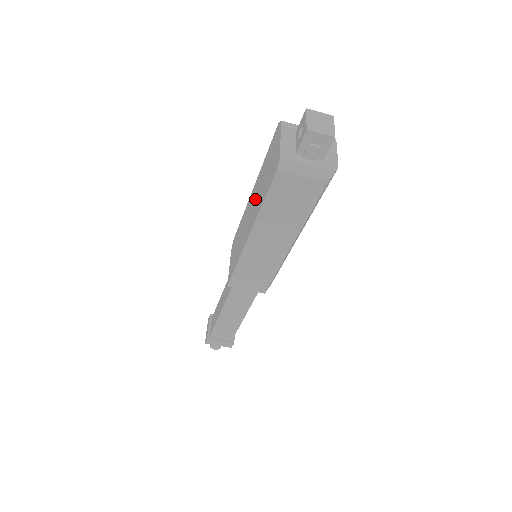
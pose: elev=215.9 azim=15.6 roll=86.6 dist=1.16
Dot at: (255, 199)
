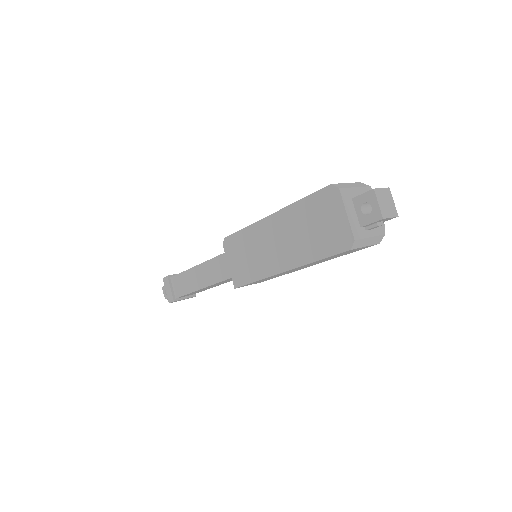
Dot at: (288, 237)
